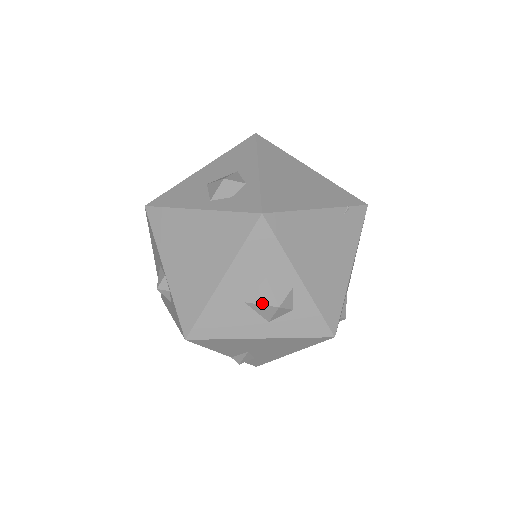
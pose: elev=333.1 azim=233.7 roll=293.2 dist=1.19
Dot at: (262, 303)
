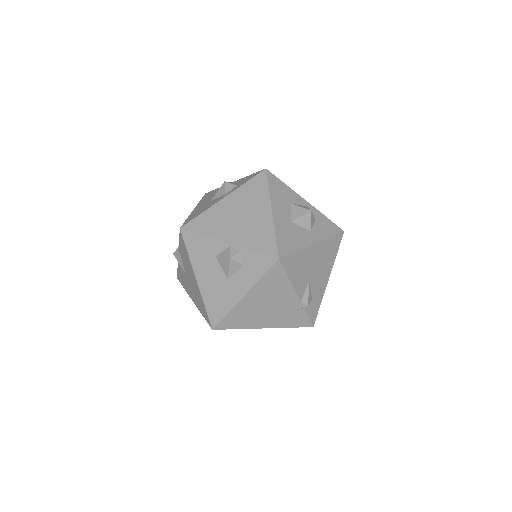
Dot at: (301, 215)
